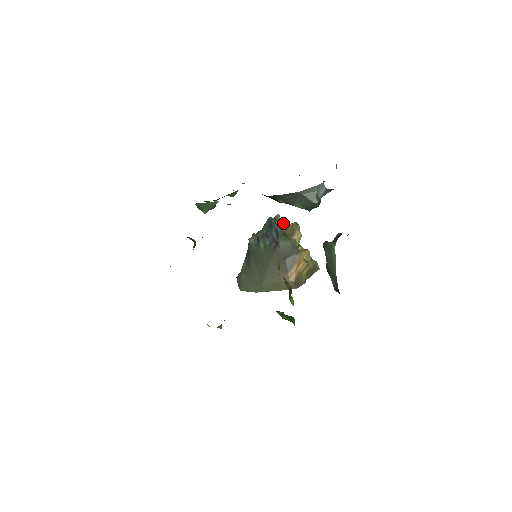
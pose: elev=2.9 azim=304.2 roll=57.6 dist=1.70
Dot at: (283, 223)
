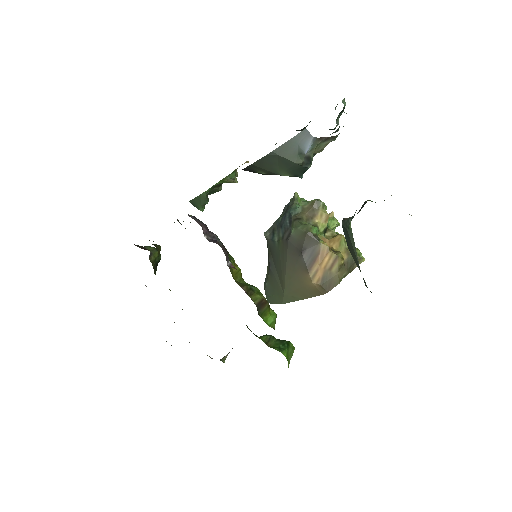
Dot at: (306, 203)
